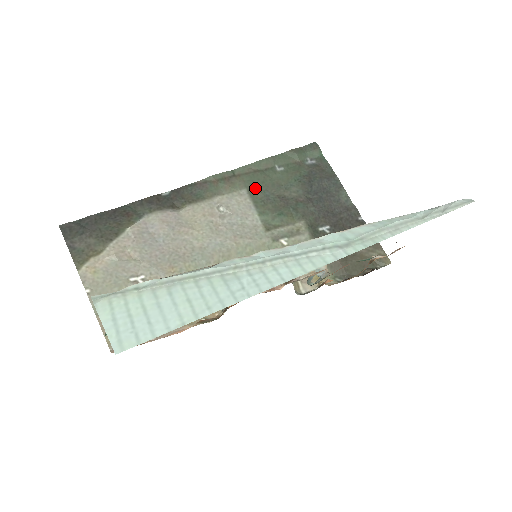
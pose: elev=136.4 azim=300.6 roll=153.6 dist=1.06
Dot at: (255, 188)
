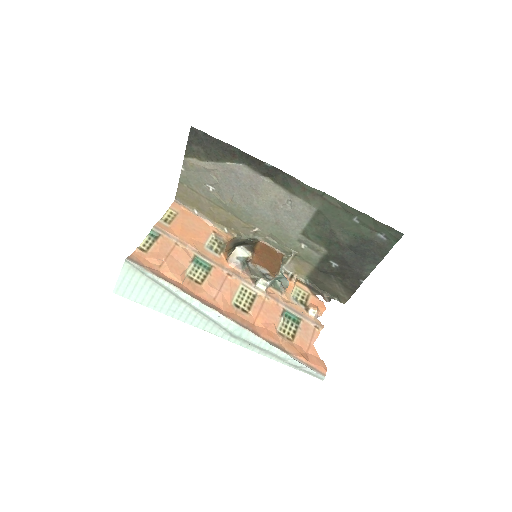
Dot at: (324, 214)
